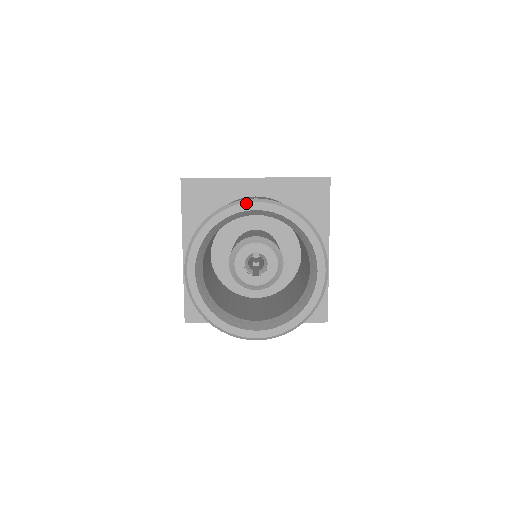
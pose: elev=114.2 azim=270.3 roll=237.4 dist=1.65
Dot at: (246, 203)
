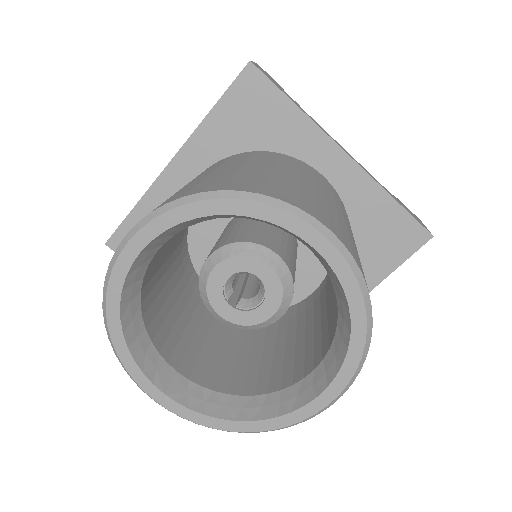
Dot at: (309, 225)
